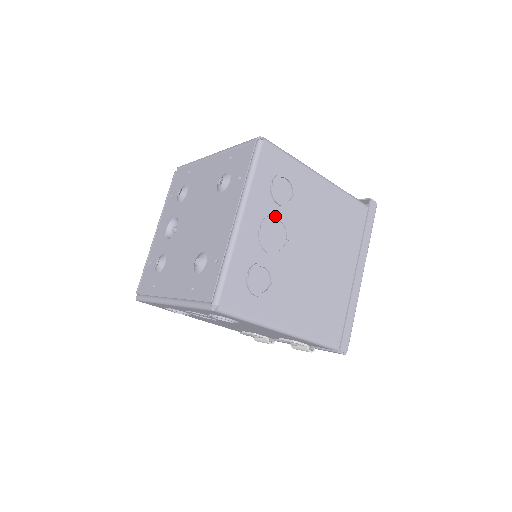
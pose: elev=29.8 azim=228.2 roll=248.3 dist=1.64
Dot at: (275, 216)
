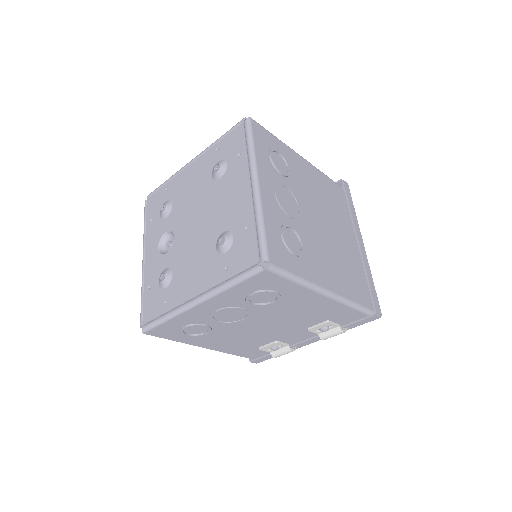
Dot at: (282, 184)
